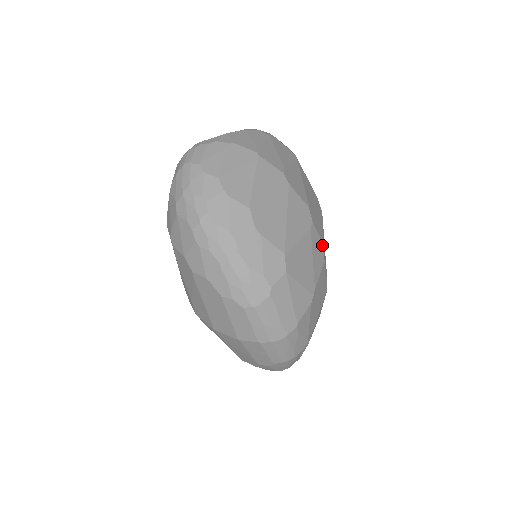
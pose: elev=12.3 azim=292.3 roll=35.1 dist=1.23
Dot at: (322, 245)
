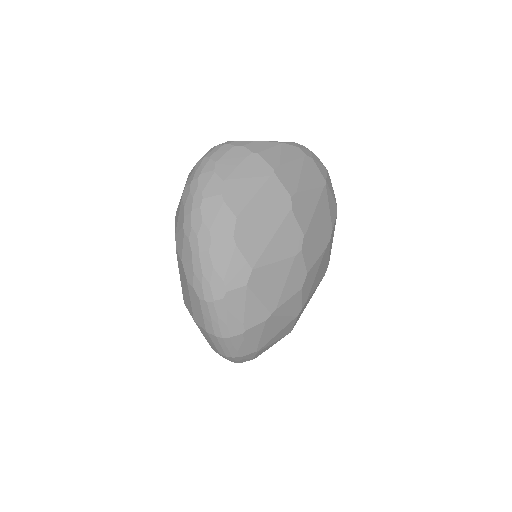
Dot at: (305, 274)
